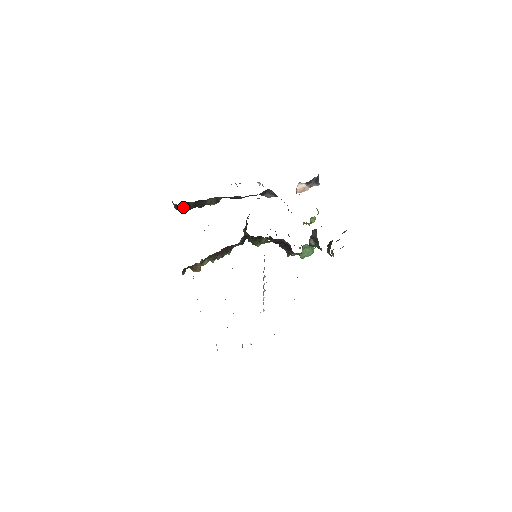
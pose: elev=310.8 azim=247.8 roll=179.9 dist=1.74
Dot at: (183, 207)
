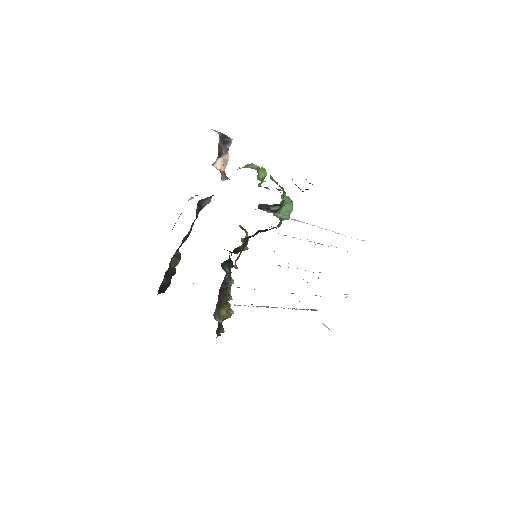
Dot at: (163, 289)
